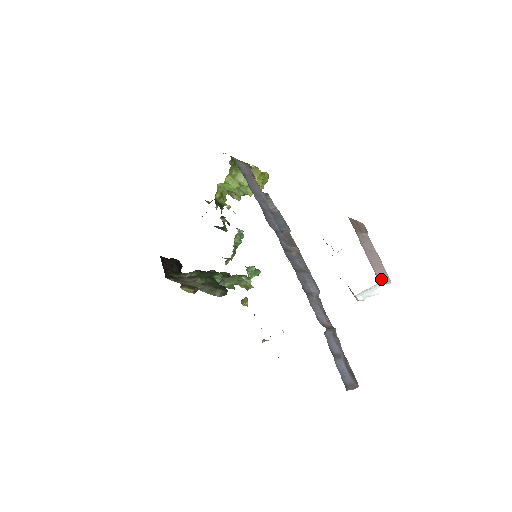
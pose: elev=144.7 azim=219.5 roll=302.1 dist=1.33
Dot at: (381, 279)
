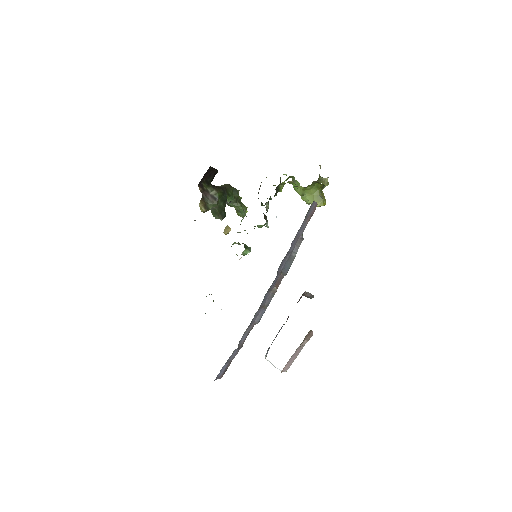
Dot at: (283, 370)
